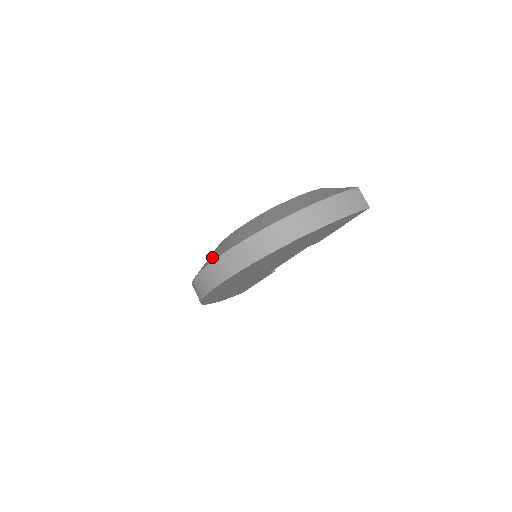
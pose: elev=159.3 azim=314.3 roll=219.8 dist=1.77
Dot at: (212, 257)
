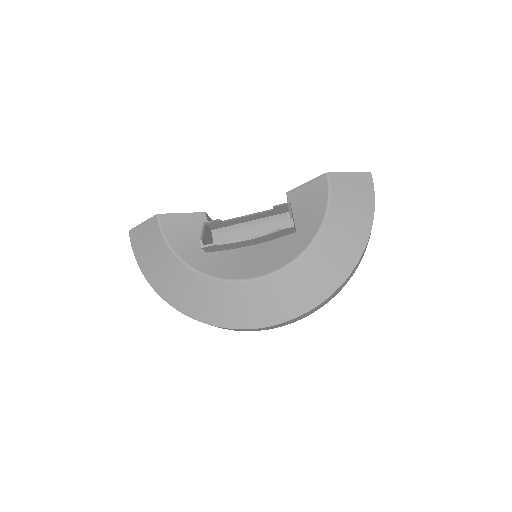
Dot at: (269, 313)
